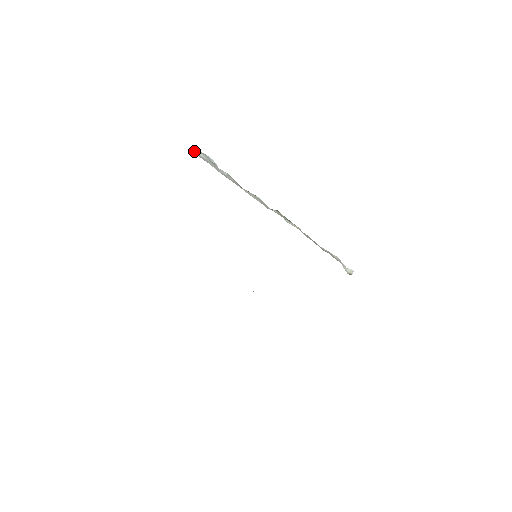
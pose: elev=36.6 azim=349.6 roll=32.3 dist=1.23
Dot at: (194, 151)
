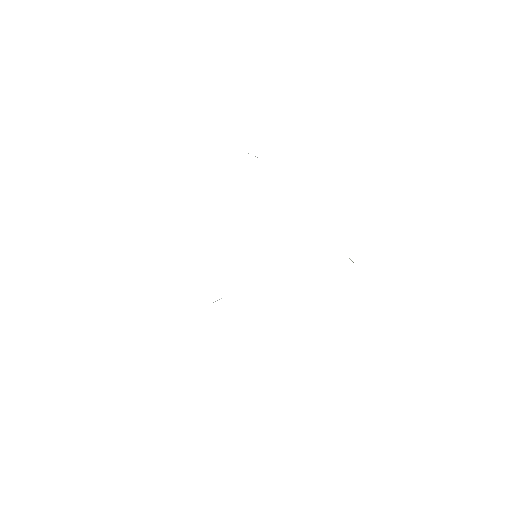
Dot at: occluded
